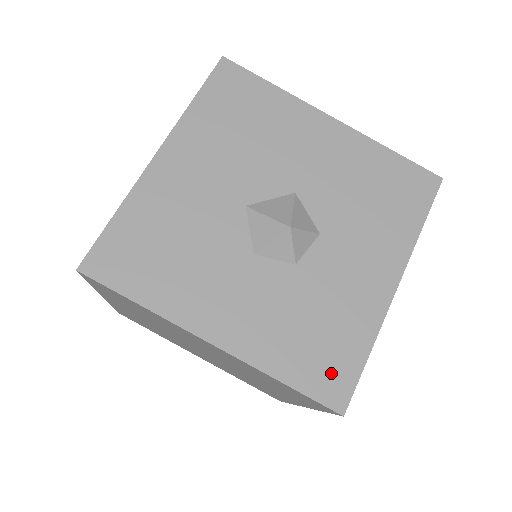
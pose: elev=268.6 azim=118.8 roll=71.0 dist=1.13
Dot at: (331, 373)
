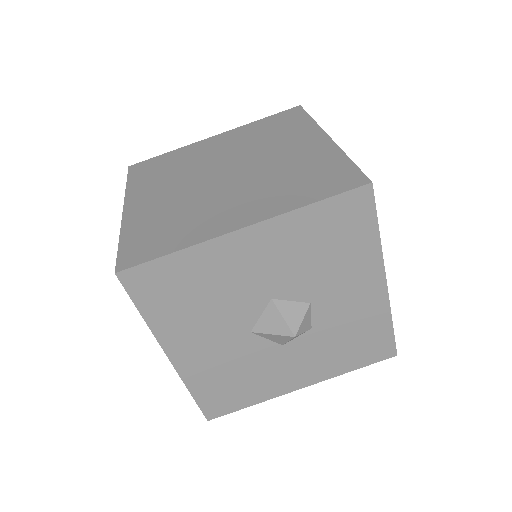
Dot at: (376, 348)
